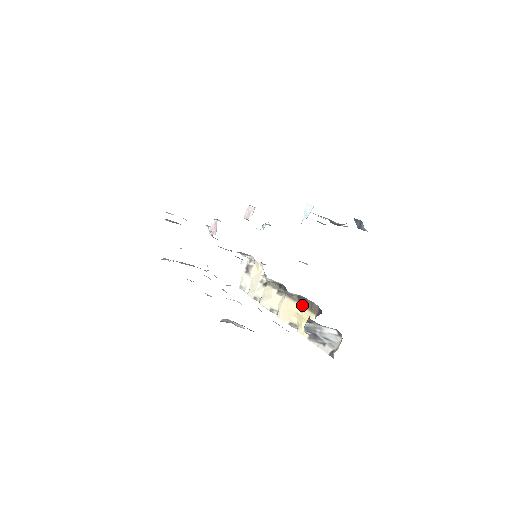
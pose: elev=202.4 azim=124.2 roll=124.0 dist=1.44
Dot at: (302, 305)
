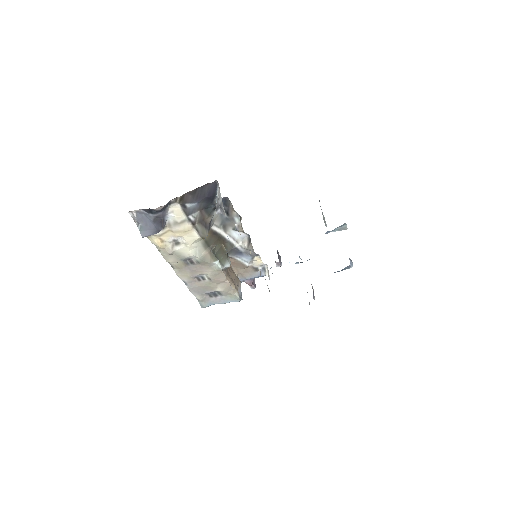
Dot at: occluded
